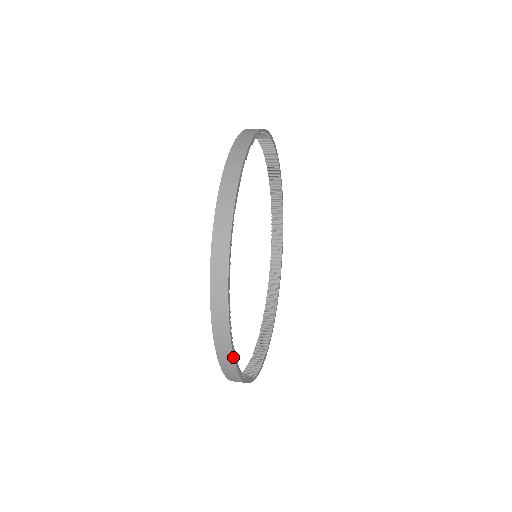
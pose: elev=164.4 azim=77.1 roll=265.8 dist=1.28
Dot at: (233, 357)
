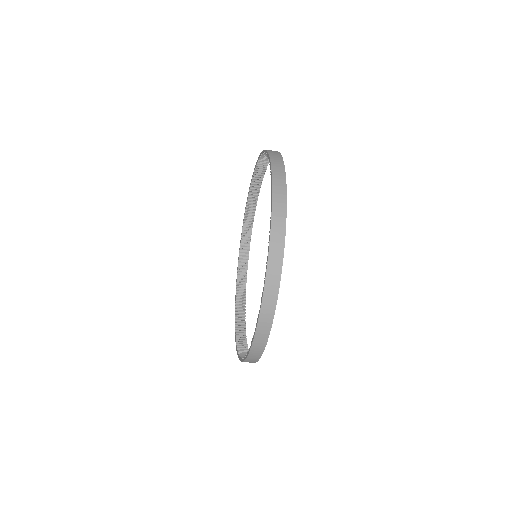
Dot at: (281, 155)
